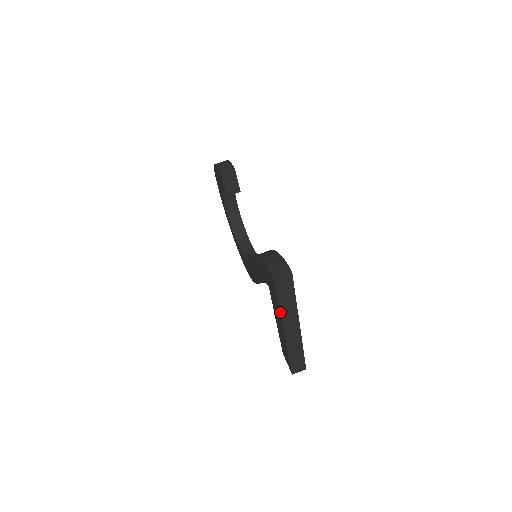
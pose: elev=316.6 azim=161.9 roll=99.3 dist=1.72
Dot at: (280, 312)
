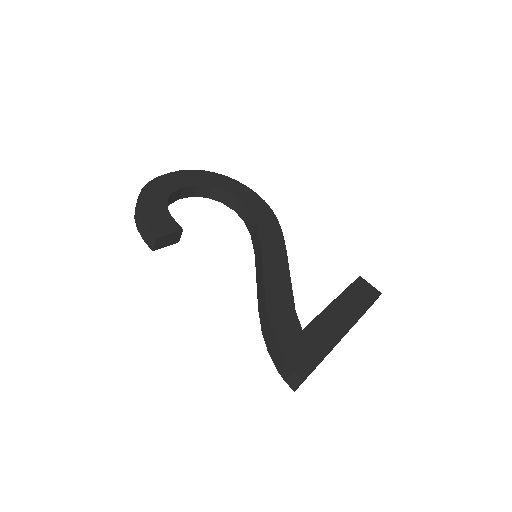
Dot at: (322, 360)
